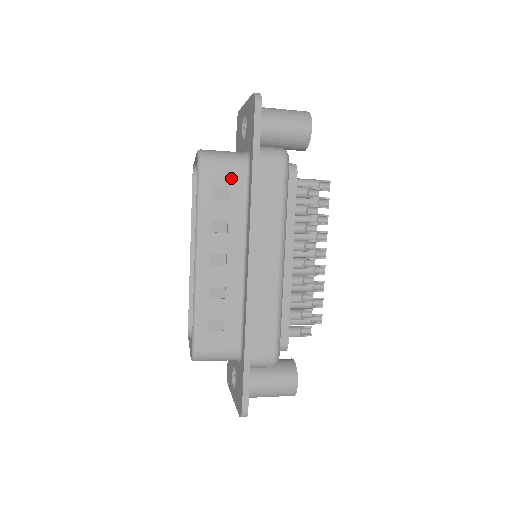
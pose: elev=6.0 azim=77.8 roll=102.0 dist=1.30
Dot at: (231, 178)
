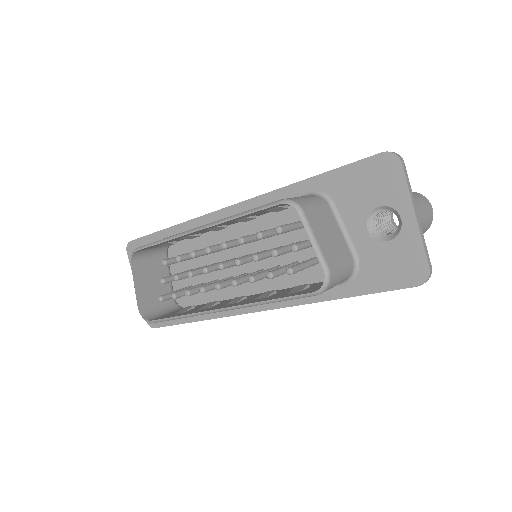
Dot at: occluded
